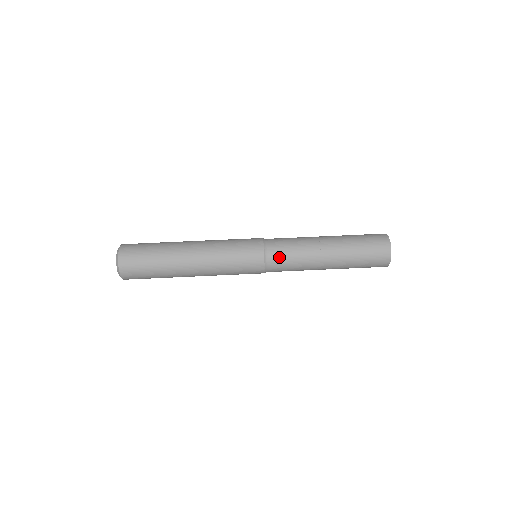
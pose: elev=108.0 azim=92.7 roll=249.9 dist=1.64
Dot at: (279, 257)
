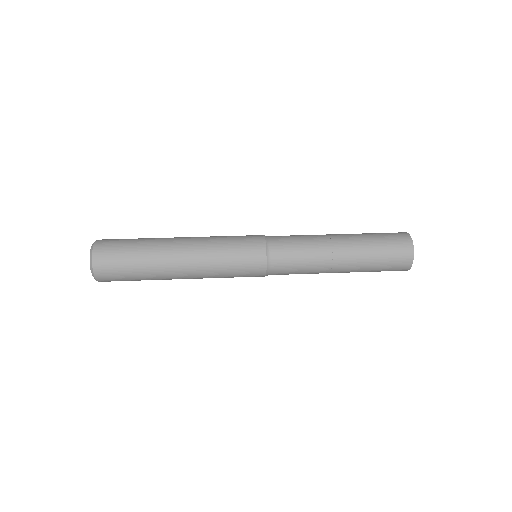
Dot at: (284, 256)
